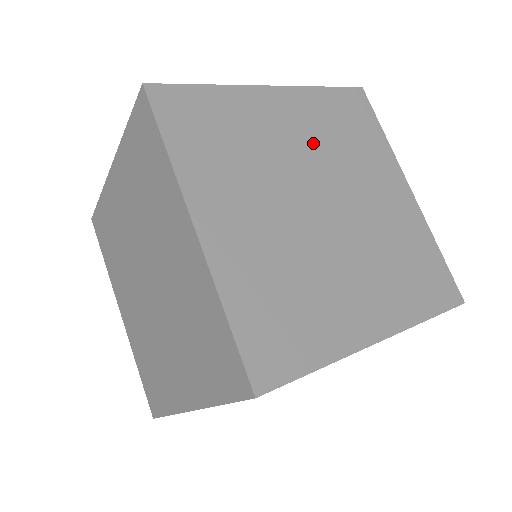
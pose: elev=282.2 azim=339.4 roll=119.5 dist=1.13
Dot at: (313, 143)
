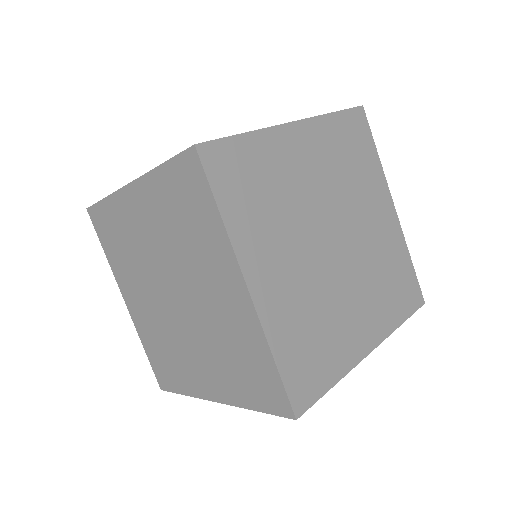
Dot at: (327, 178)
